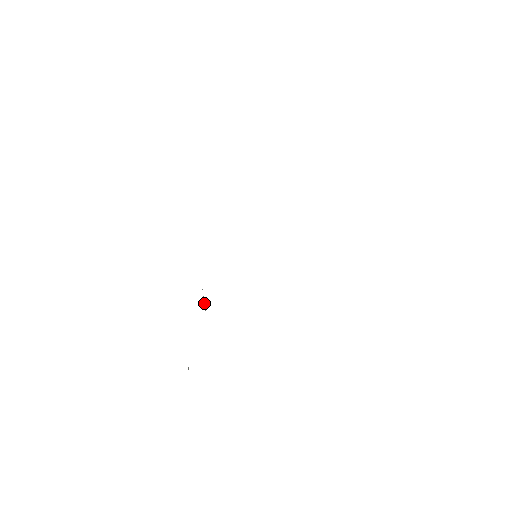
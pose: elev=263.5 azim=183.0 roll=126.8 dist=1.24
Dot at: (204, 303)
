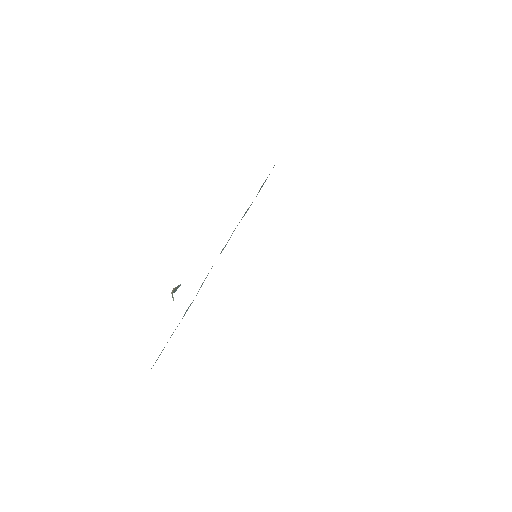
Dot at: occluded
